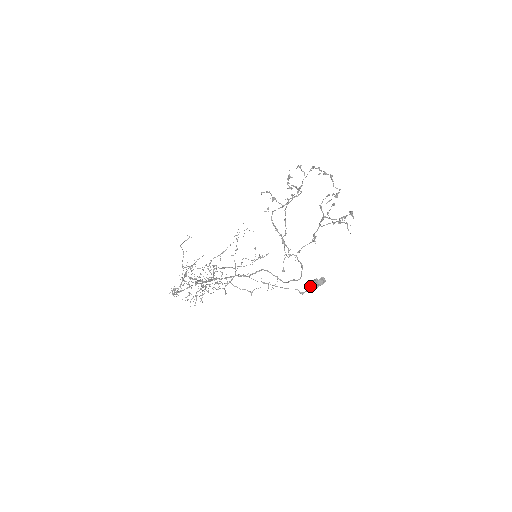
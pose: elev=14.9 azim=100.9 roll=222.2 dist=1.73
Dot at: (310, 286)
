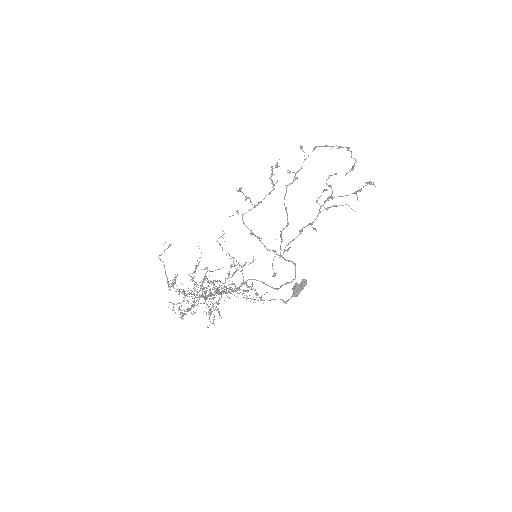
Dot at: (294, 291)
